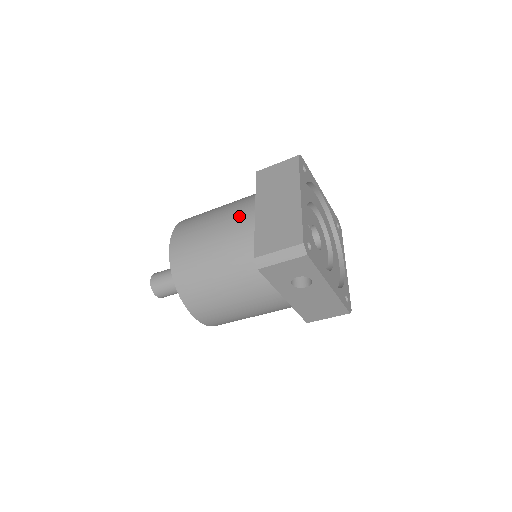
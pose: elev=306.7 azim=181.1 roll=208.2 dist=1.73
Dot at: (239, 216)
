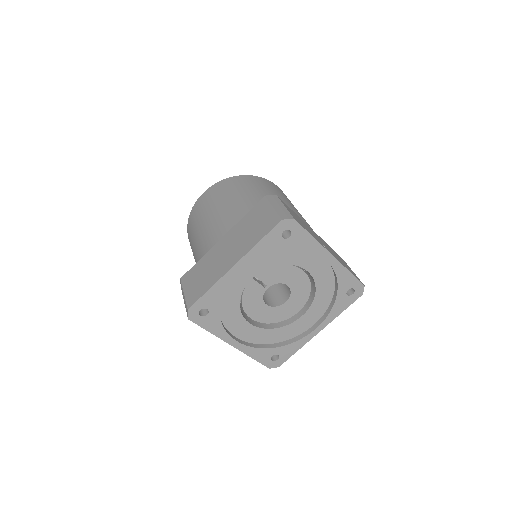
Dot at: (218, 228)
